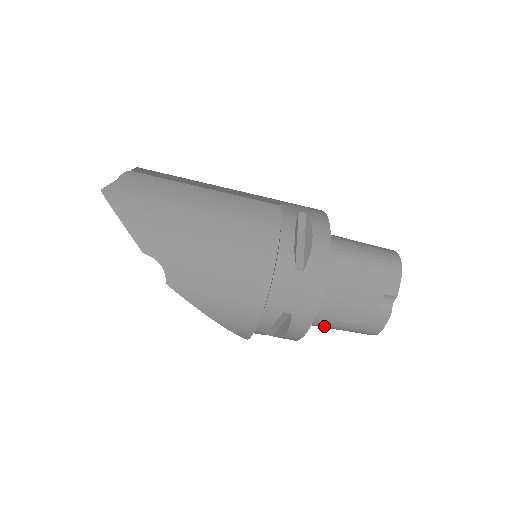
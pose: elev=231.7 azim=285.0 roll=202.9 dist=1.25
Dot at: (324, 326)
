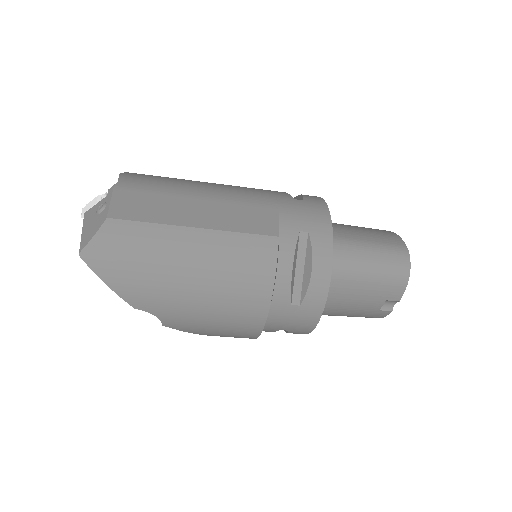
Dot at: occluded
